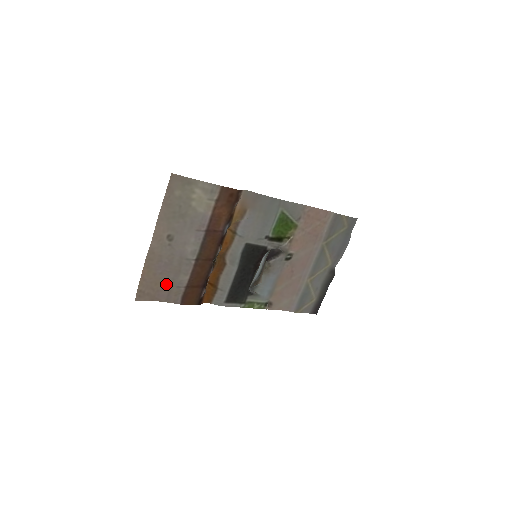
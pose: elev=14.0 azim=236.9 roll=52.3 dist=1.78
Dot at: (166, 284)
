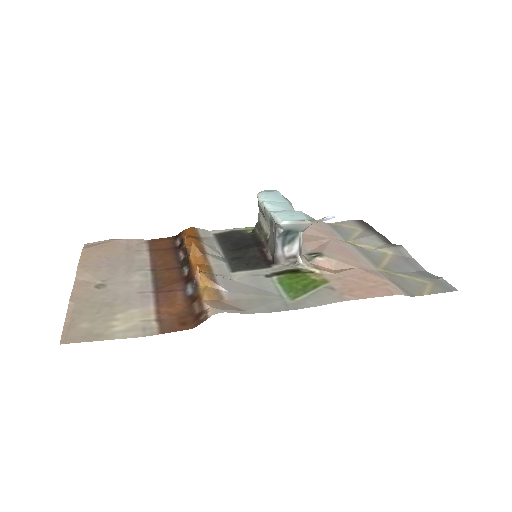
Dot at: (120, 251)
